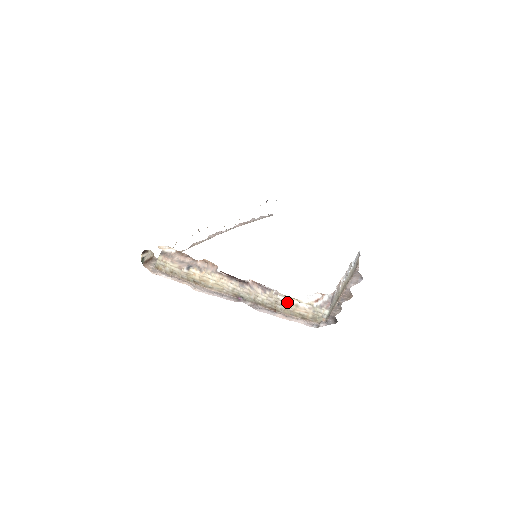
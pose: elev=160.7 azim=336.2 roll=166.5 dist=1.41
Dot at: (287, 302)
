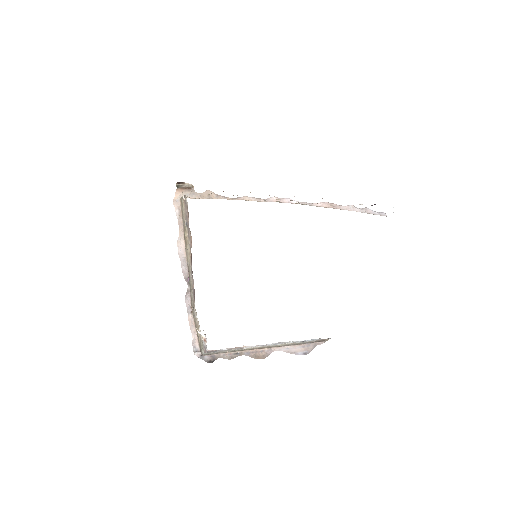
Dot at: (196, 318)
